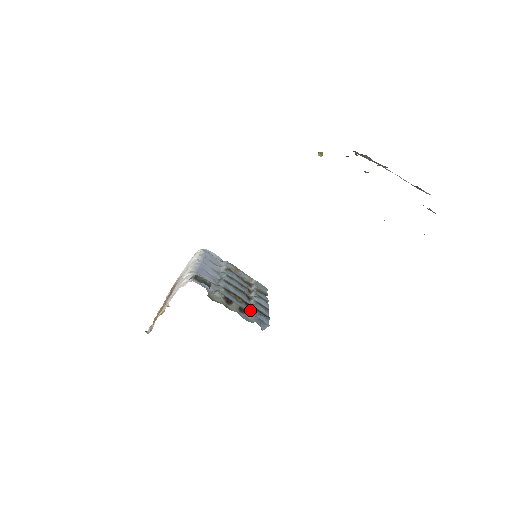
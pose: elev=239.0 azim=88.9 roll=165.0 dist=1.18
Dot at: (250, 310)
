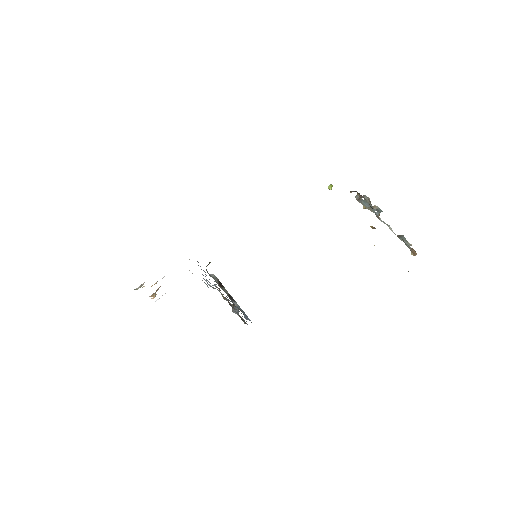
Dot at: (235, 307)
